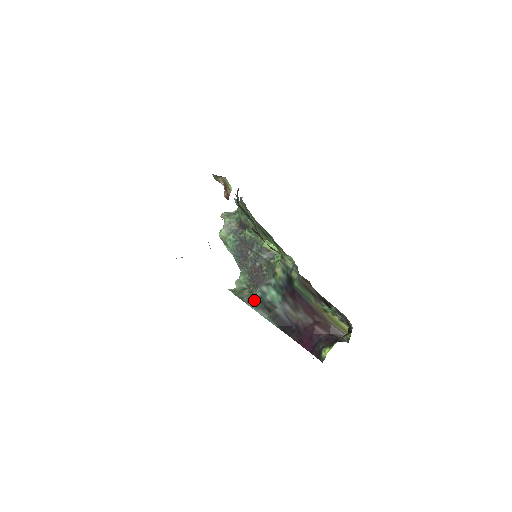
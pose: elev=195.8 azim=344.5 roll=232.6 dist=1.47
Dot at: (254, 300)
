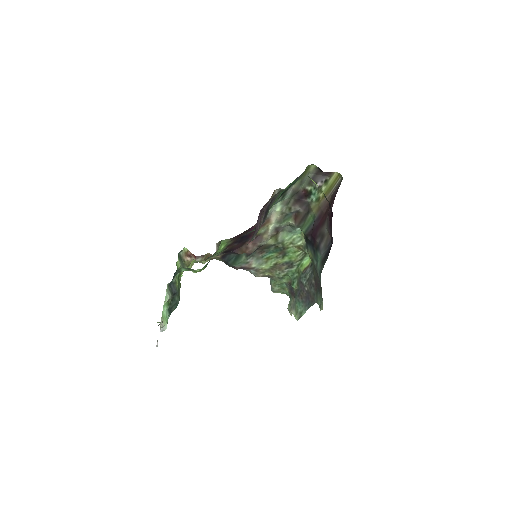
Dot at: occluded
